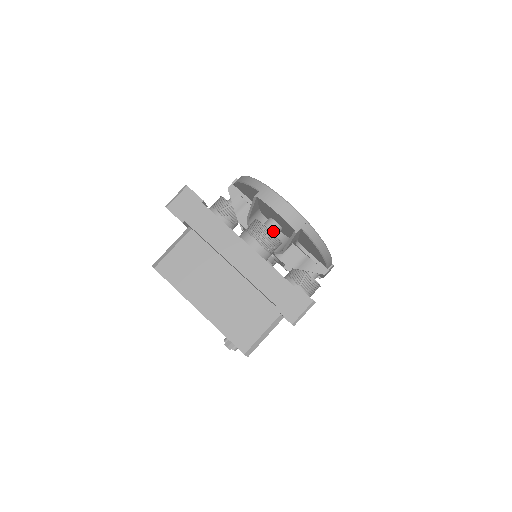
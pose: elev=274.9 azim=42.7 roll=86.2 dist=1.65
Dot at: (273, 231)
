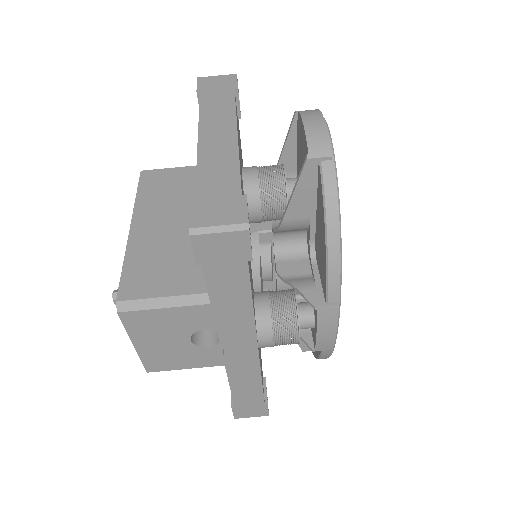
Dot at: (289, 187)
